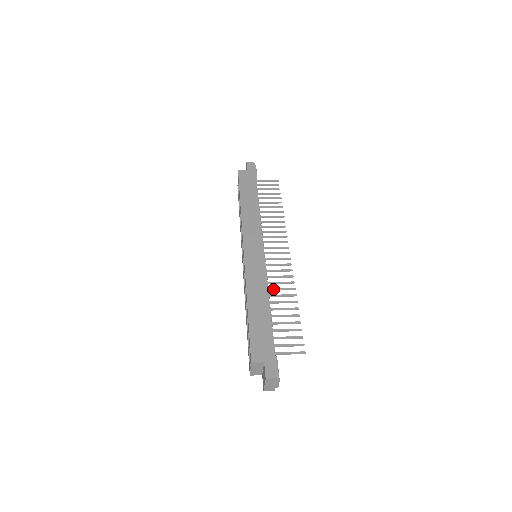
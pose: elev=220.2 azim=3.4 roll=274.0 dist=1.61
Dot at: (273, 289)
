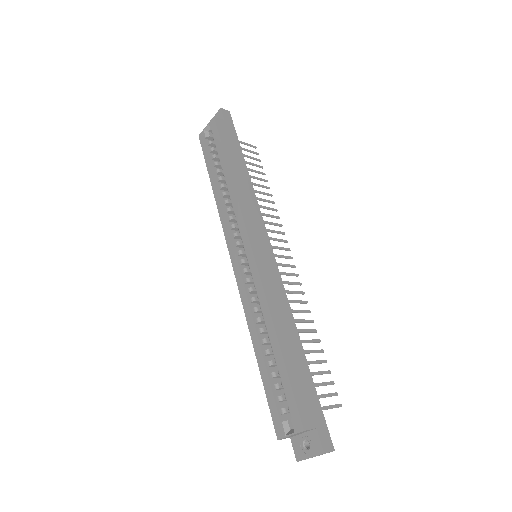
Dot at: occluded
